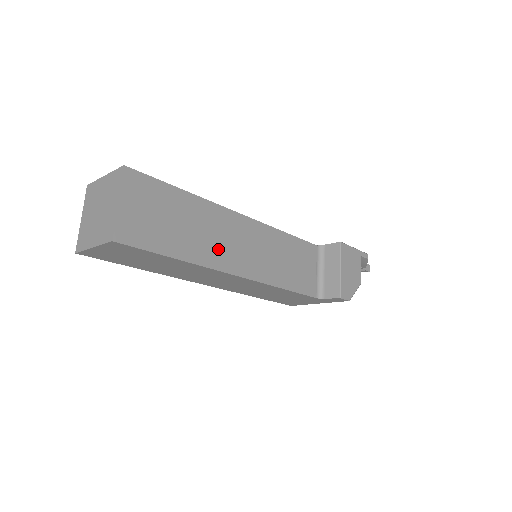
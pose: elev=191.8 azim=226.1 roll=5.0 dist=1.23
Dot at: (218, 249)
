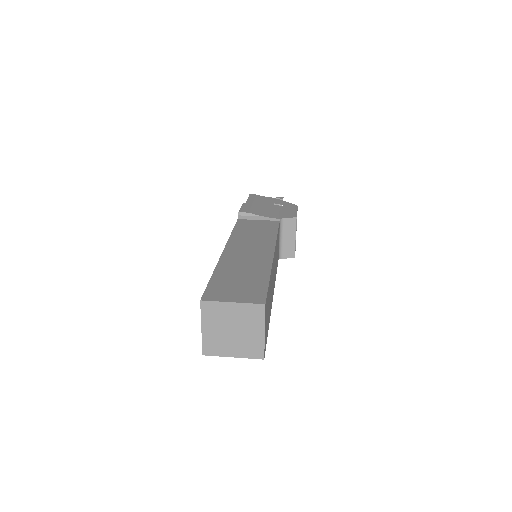
Dot at: occluded
